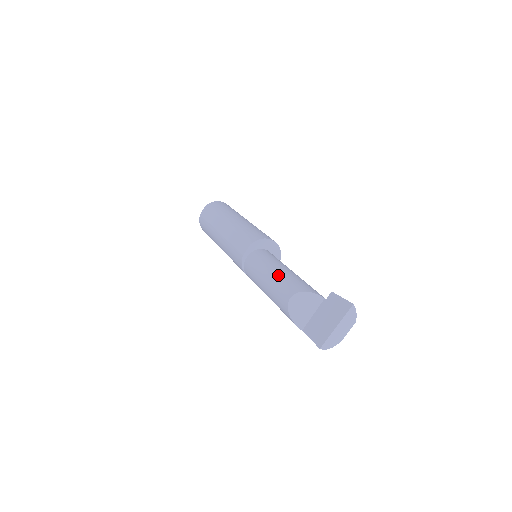
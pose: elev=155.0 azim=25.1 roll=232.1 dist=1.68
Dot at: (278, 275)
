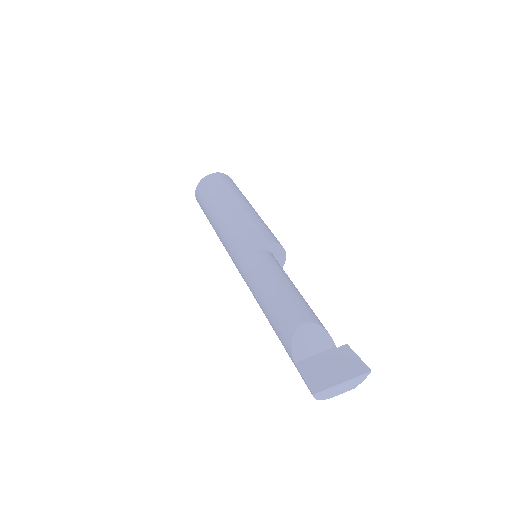
Dot at: (293, 291)
